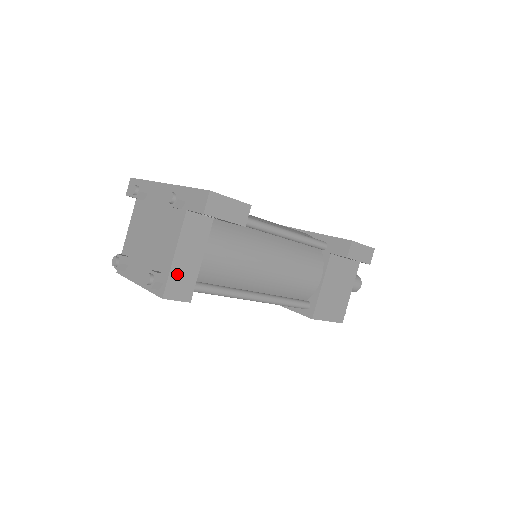
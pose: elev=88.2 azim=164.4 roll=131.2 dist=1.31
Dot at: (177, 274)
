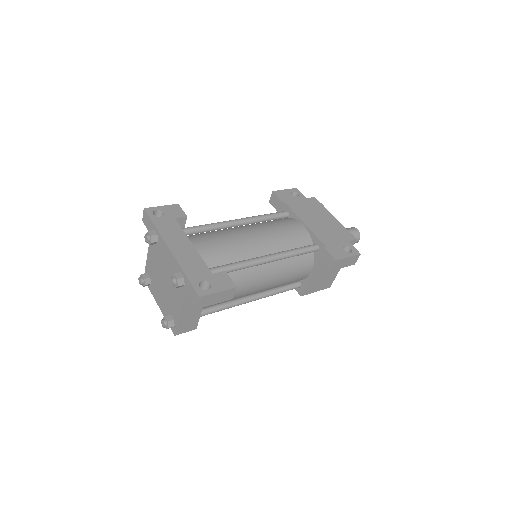
Dot at: (184, 322)
